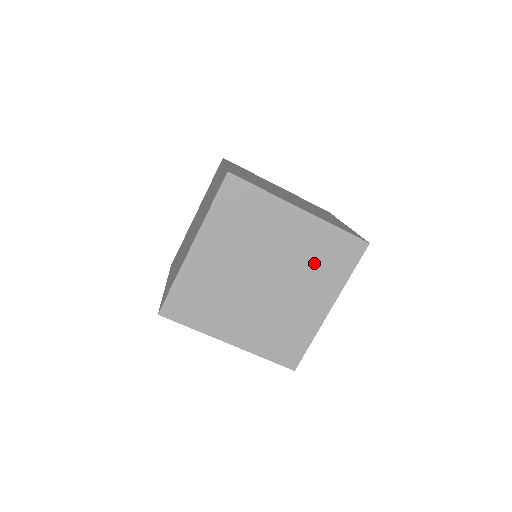
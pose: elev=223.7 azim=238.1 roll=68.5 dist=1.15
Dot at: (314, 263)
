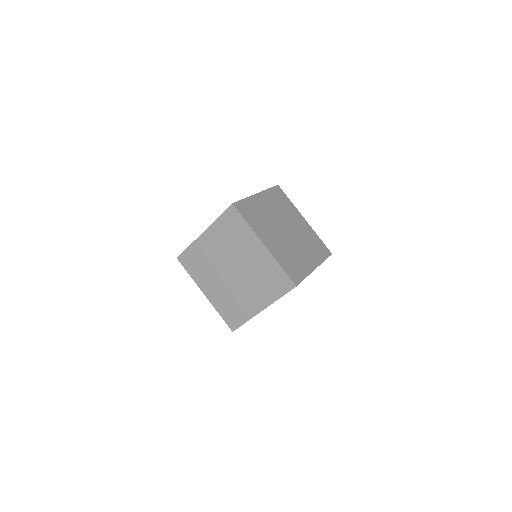
Dot at: occluded
